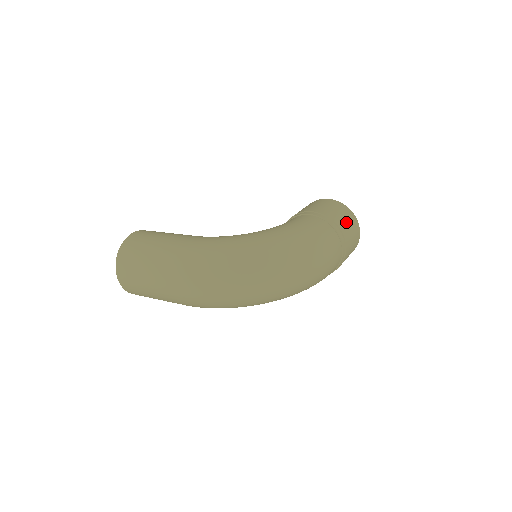
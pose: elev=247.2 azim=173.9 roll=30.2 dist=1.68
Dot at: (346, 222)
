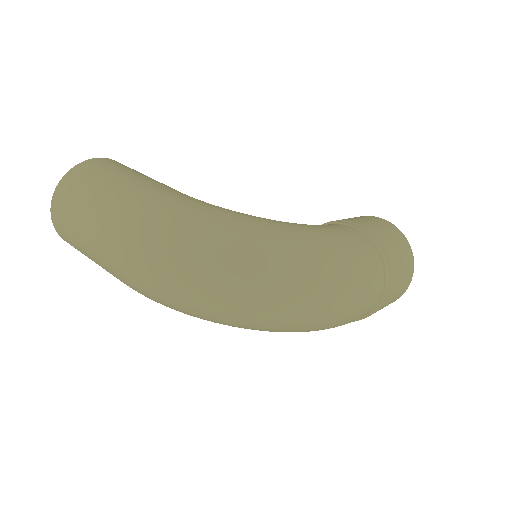
Dot at: (400, 258)
